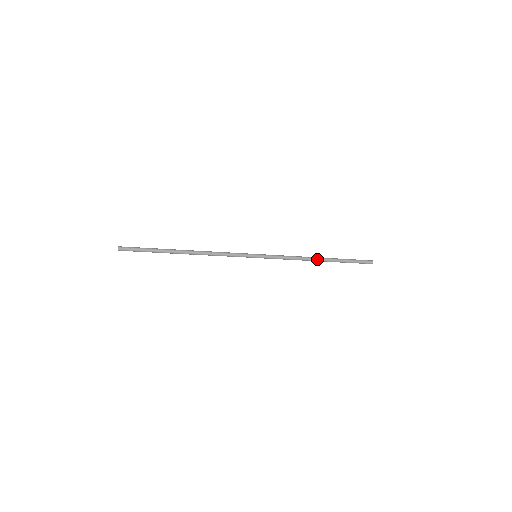
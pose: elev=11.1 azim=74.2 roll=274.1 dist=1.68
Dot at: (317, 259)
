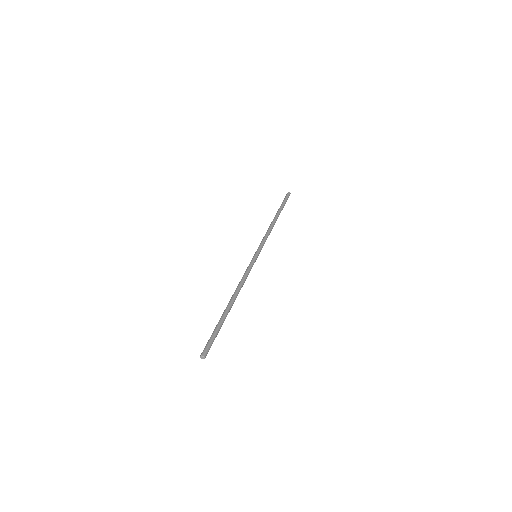
Dot at: occluded
